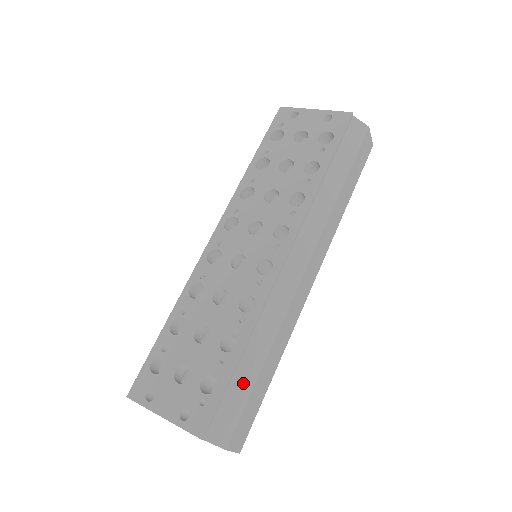
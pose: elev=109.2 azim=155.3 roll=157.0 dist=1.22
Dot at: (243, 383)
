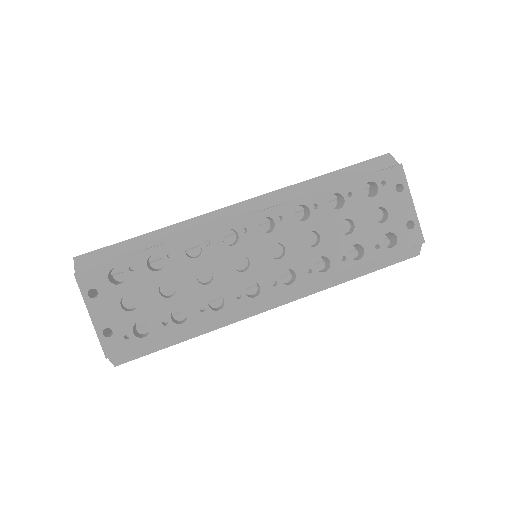
Dot at: (163, 343)
